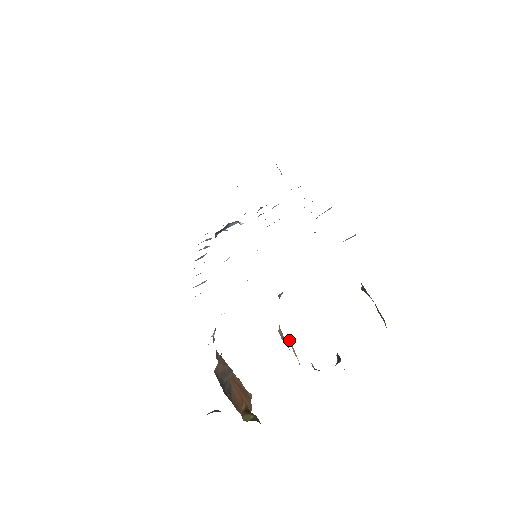
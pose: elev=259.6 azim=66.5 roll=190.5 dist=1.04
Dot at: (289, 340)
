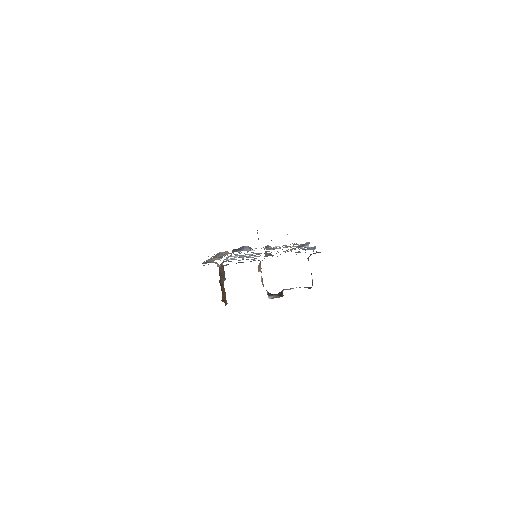
Dot at: occluded
